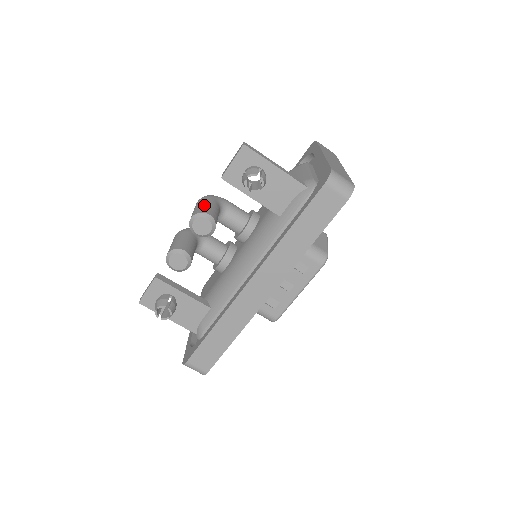
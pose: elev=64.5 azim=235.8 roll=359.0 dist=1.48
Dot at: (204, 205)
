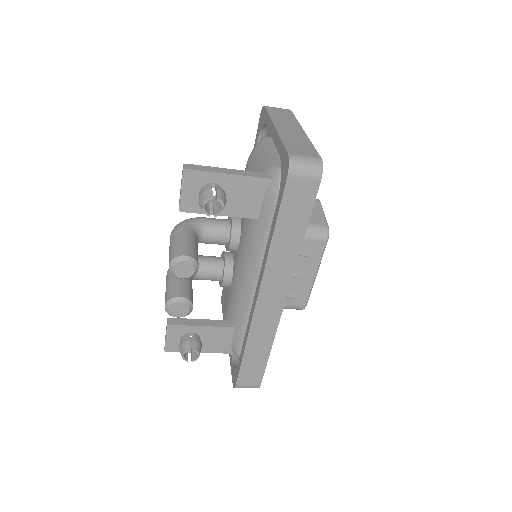
Dot at: (176, 244)
